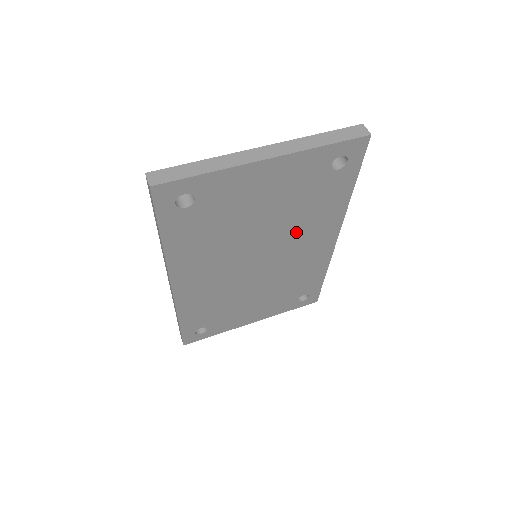
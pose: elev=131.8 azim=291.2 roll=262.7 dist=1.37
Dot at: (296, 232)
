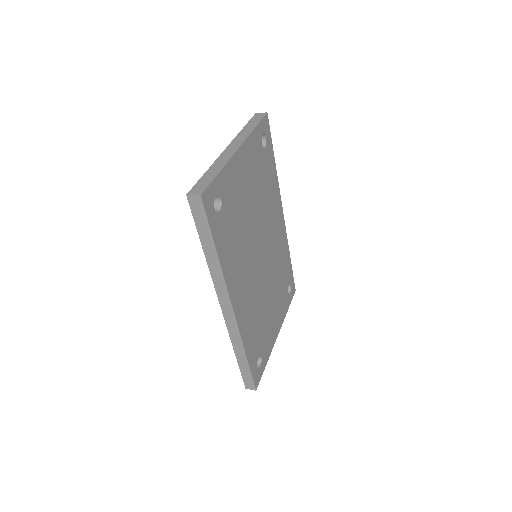
Dot at: (267, 216)
